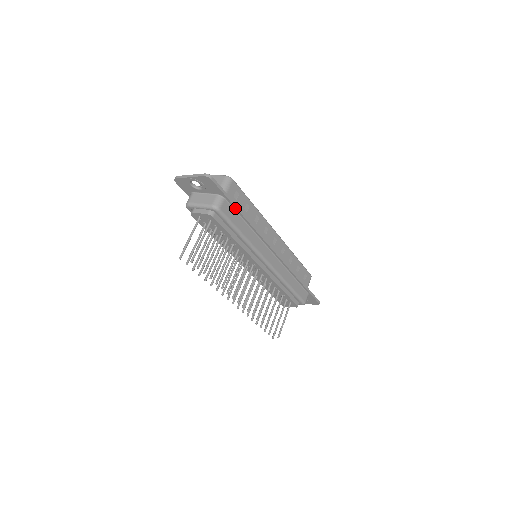
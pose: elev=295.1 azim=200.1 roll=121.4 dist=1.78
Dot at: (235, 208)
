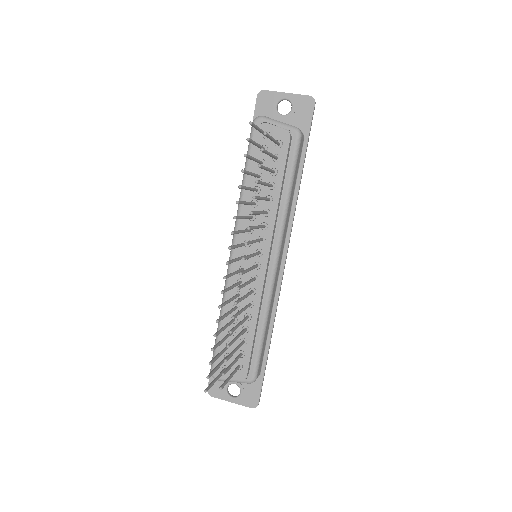
Dot at: (302, 160)
